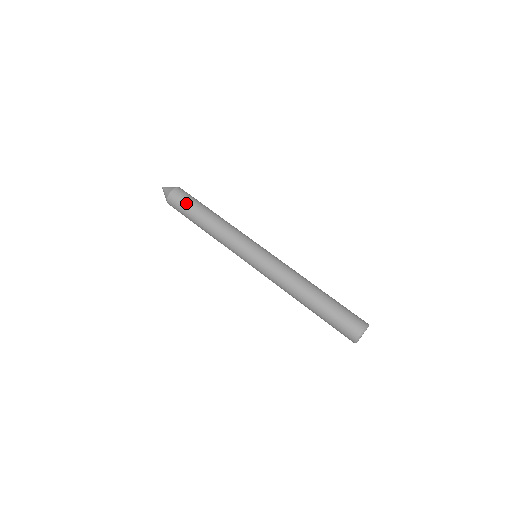
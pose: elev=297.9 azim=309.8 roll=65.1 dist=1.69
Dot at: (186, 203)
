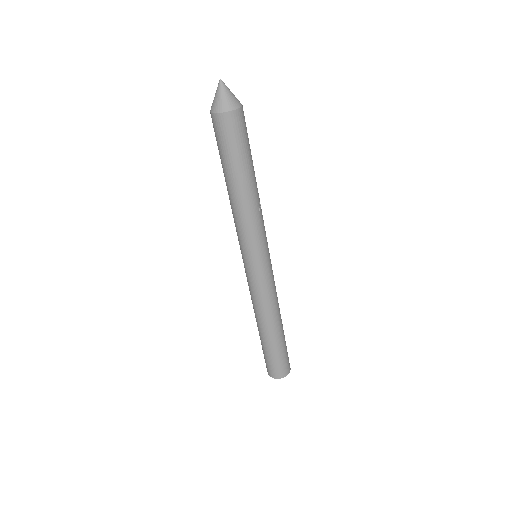
Dot at: (230, 147)
